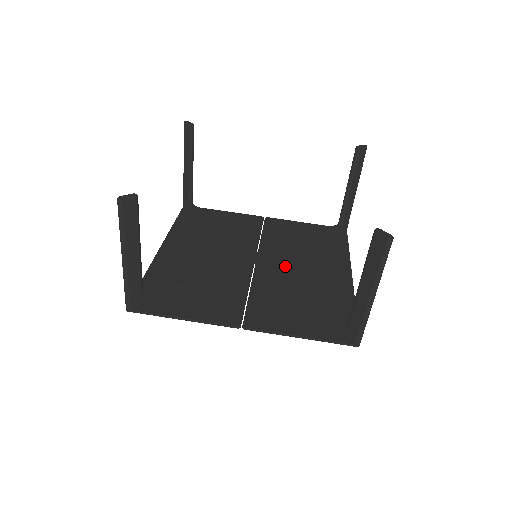
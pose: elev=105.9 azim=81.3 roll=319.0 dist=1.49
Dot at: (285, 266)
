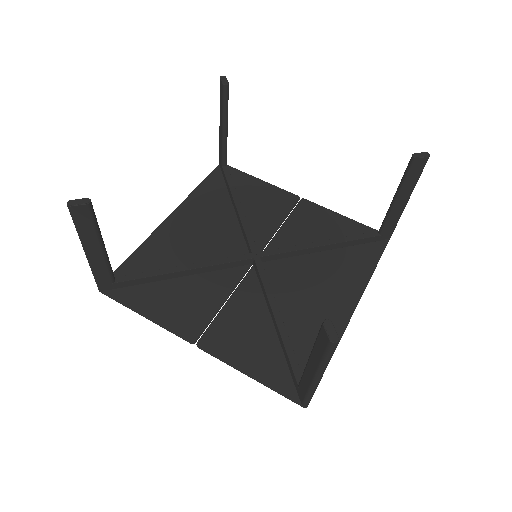
Dot at: (285, 275)
